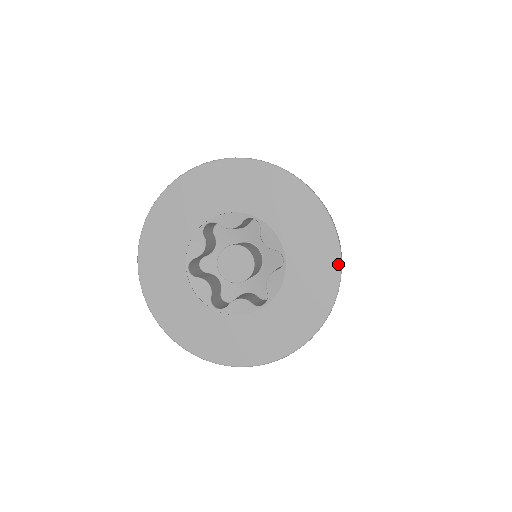
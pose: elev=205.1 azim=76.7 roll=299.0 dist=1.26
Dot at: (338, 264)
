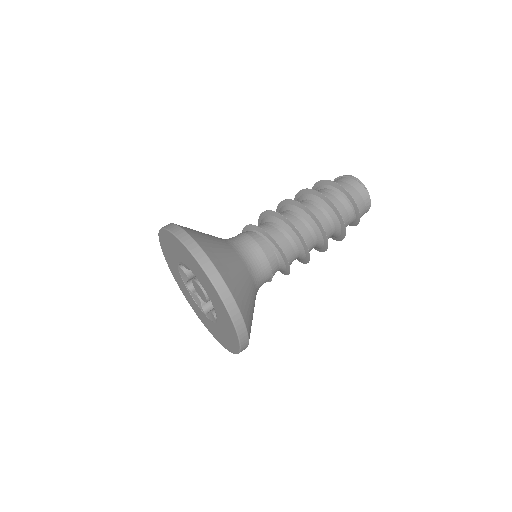
Dot at: (227, 312)
